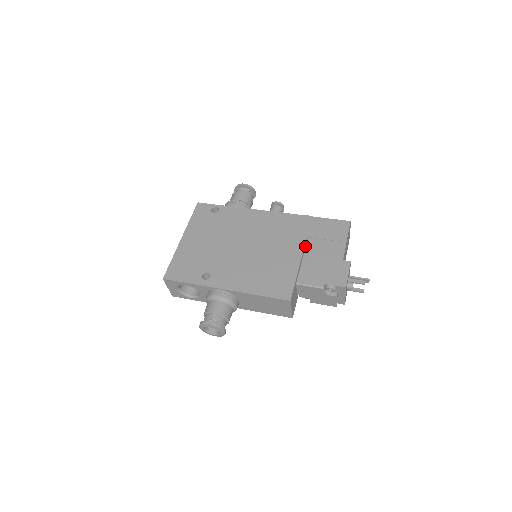
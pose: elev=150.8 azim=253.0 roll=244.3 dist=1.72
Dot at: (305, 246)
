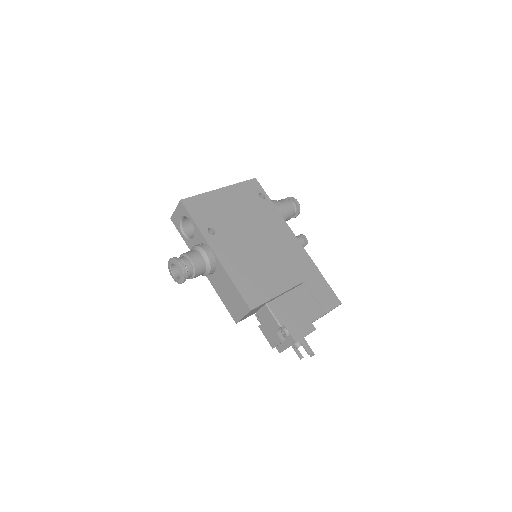
Dot at: (296, 286)
